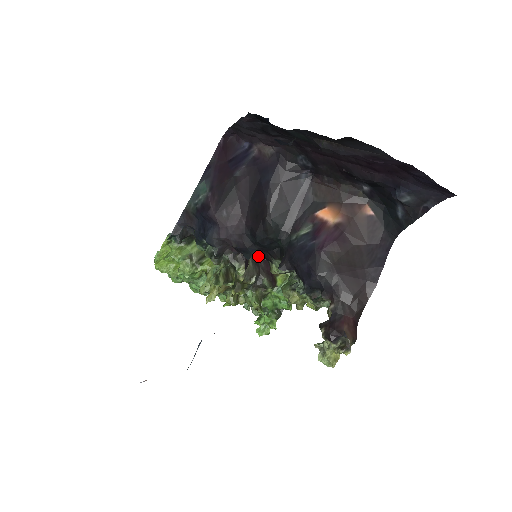
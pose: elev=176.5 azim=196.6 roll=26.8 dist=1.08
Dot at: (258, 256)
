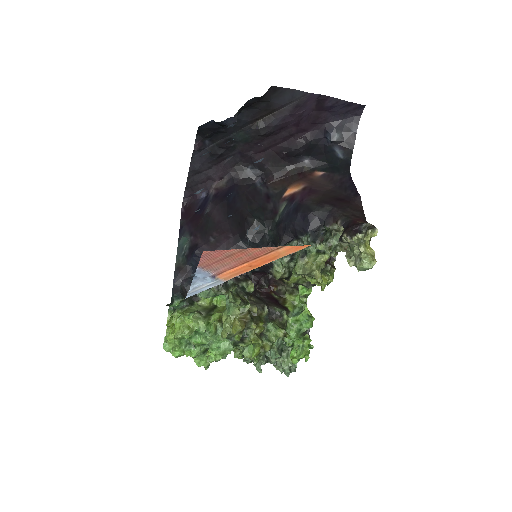
Dot at: (259, 297)
